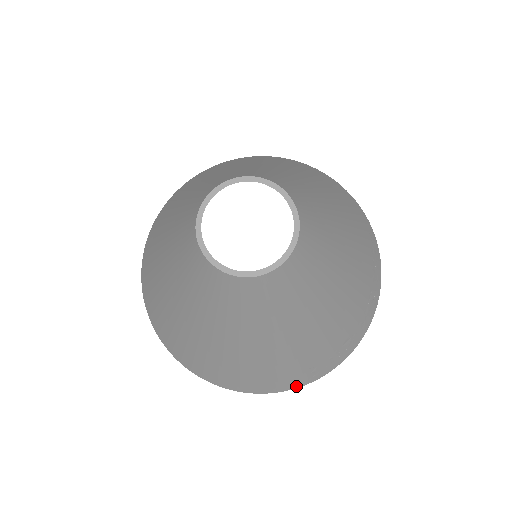
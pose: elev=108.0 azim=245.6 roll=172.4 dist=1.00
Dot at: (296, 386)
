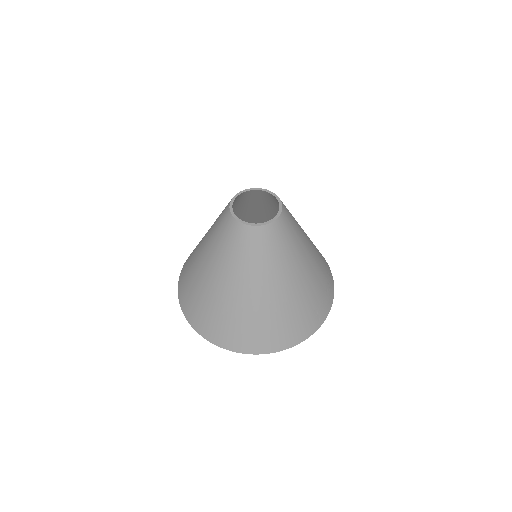
Dot at: (312, 332)
